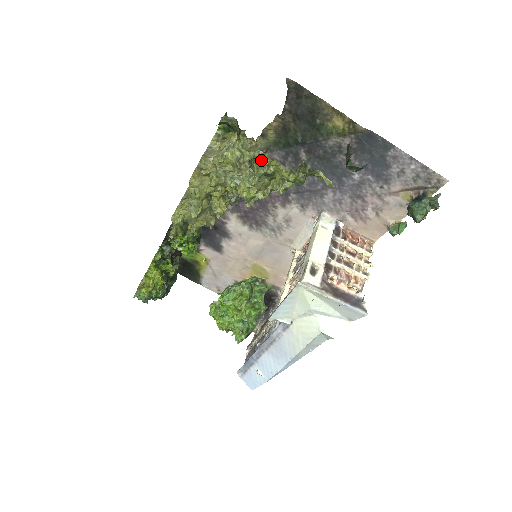
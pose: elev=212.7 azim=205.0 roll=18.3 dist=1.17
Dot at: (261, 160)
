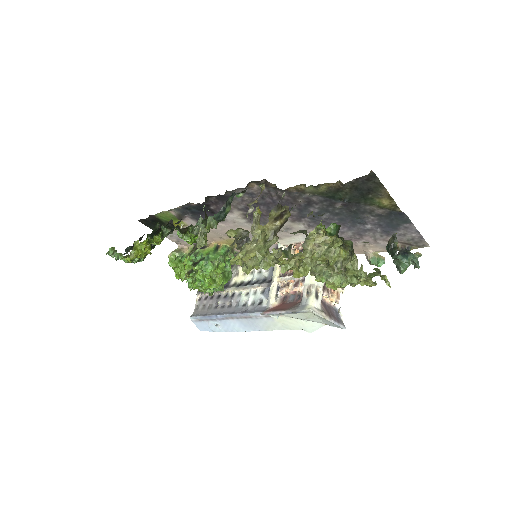
Dot at: (360, 277)
